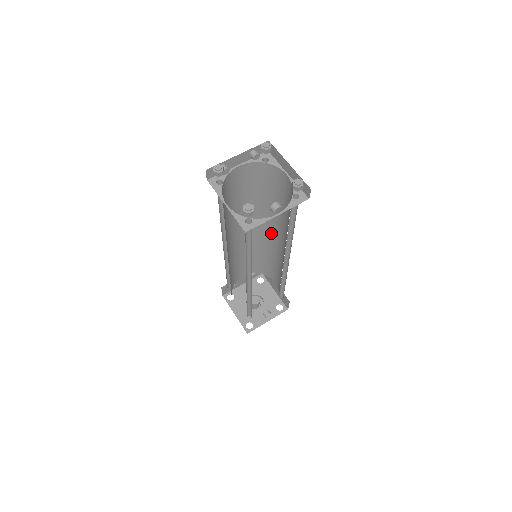
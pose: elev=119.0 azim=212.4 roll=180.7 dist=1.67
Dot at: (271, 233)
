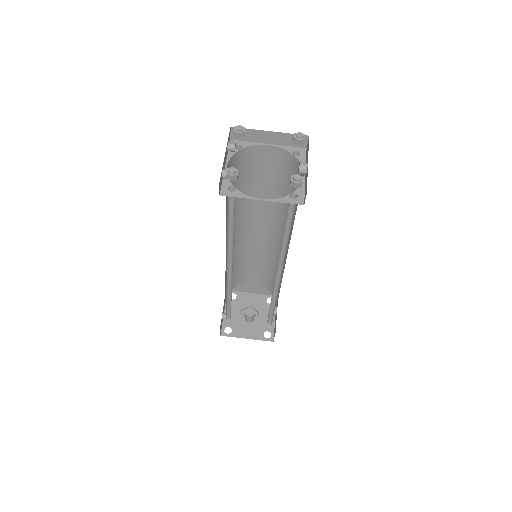
Dot at: (247, 229)
